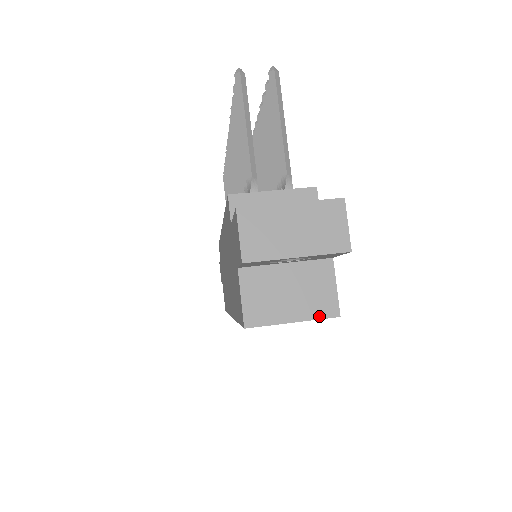
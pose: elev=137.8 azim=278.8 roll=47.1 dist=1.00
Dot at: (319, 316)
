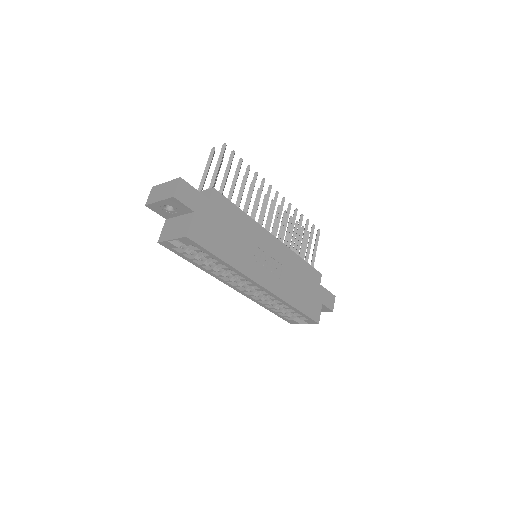
Dot at: (180, 237)
